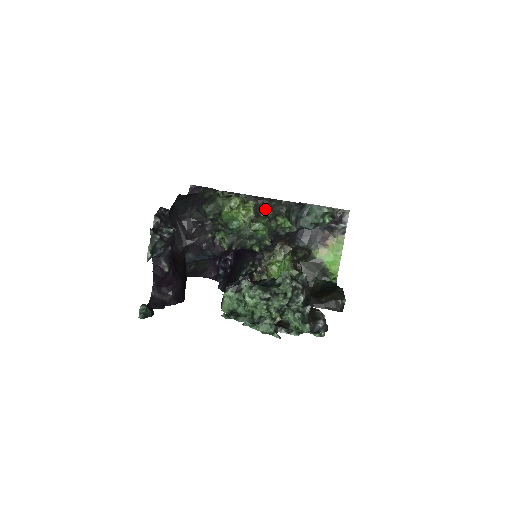
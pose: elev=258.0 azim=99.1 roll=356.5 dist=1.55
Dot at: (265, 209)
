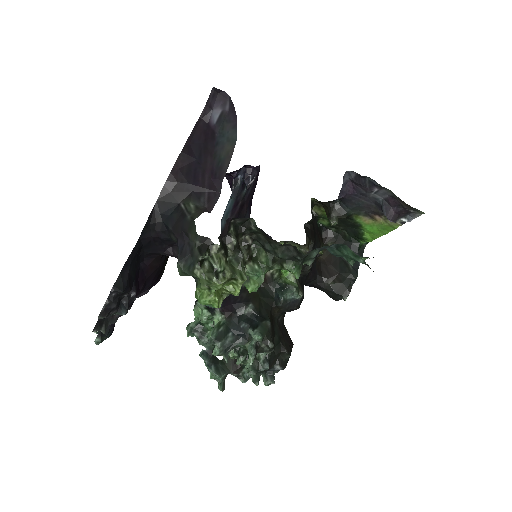
Dot at: (274, 250)
